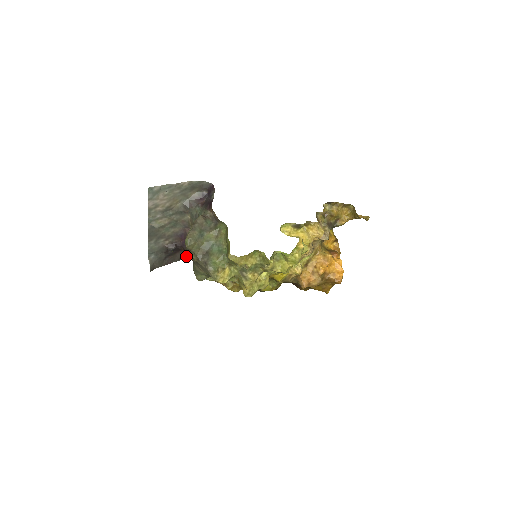
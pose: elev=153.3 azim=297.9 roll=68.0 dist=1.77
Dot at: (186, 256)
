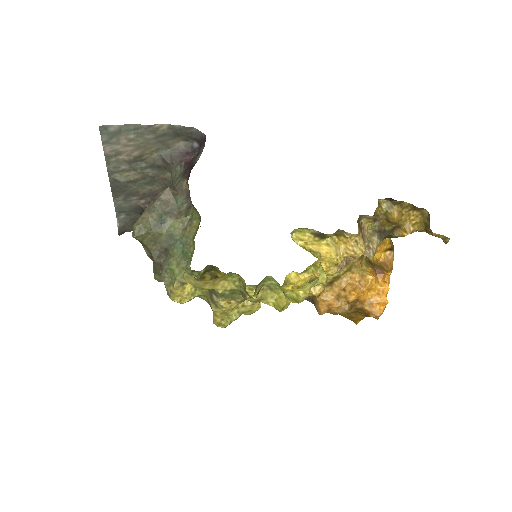
Dot at: occluded
